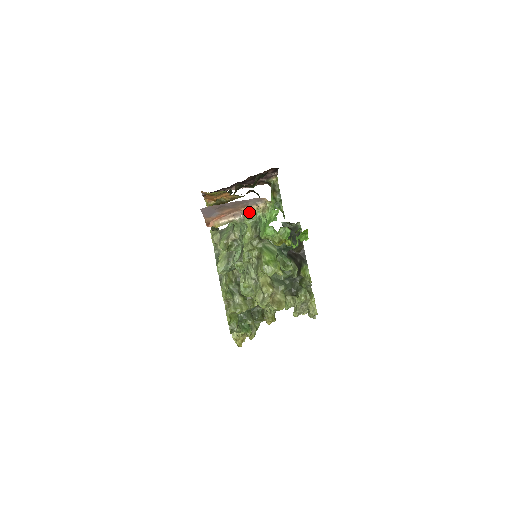
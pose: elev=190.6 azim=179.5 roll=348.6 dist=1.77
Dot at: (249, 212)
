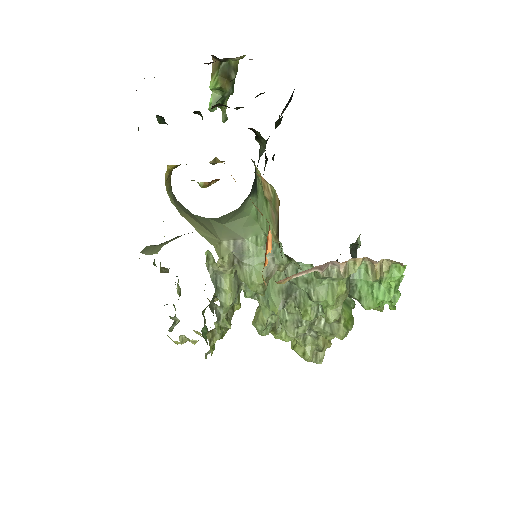
Dot at: (348, 263)
